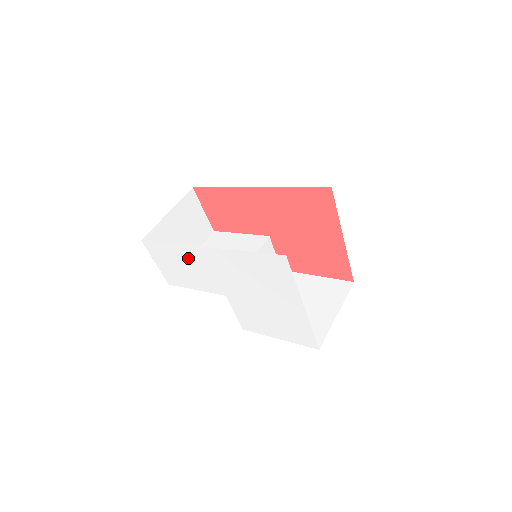
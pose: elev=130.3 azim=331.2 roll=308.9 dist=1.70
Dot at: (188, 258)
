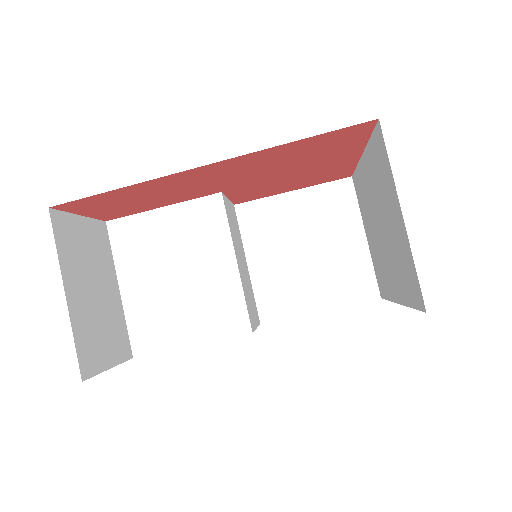
Dot at: occluded
